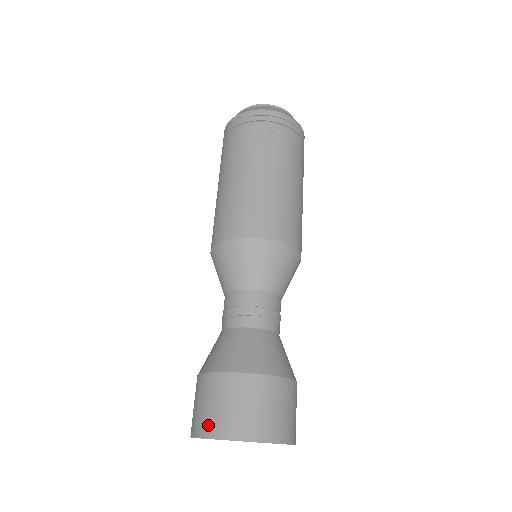
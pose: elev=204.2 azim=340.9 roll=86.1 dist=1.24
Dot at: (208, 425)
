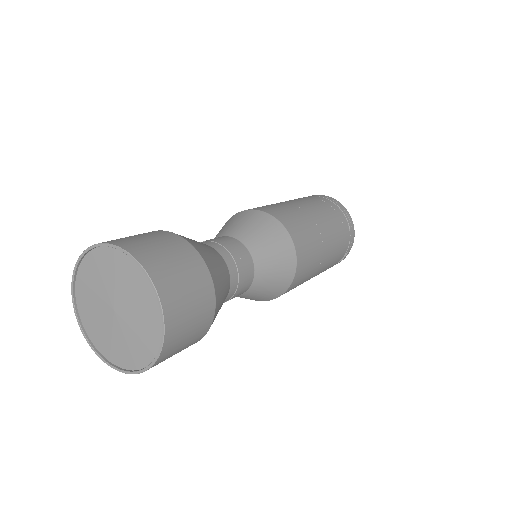
Dot at: (119, 240)
